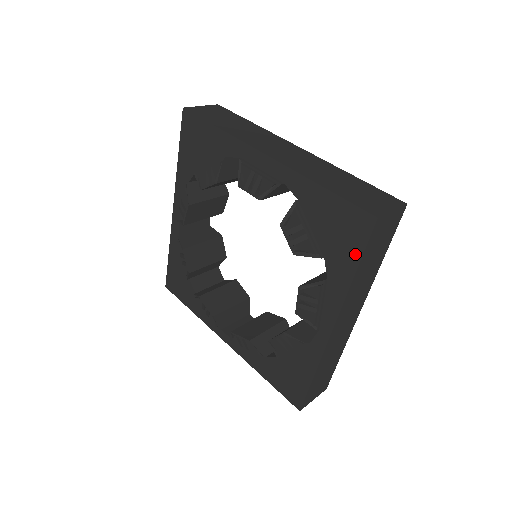
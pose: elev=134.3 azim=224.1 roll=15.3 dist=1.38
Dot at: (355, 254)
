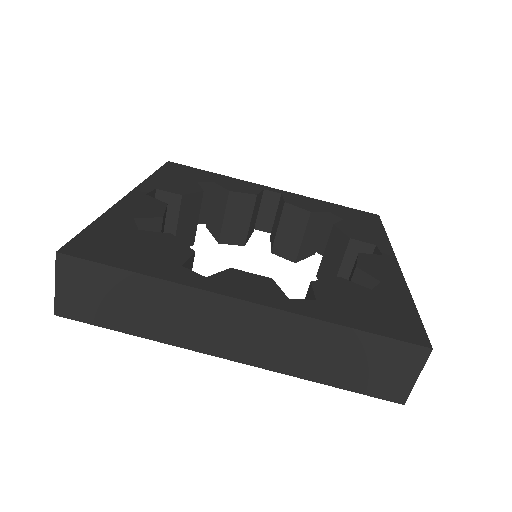
Dot at: occluded
